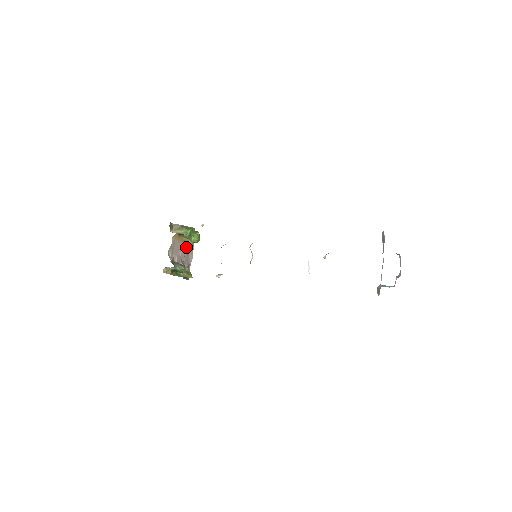
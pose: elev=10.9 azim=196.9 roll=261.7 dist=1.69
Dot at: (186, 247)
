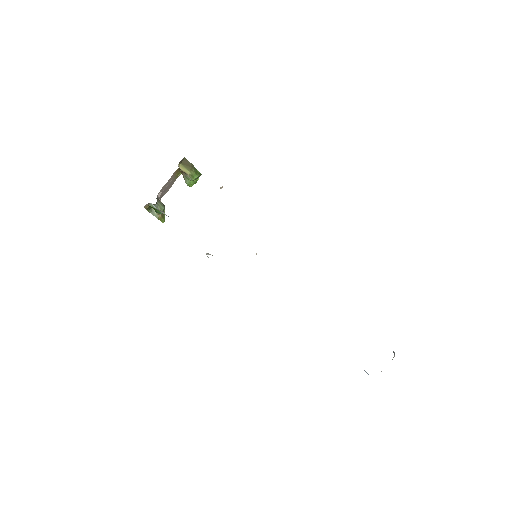
Dot at: (172, 180)
